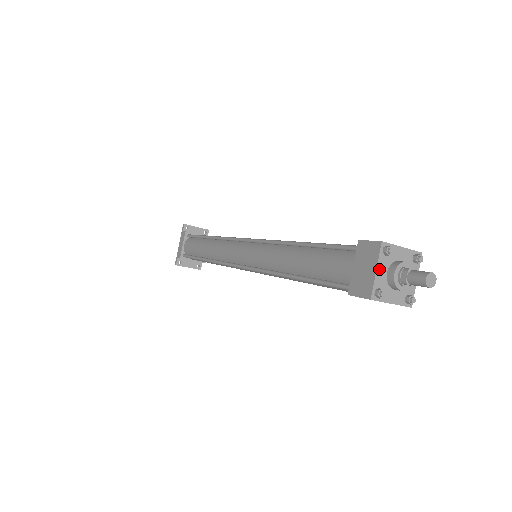
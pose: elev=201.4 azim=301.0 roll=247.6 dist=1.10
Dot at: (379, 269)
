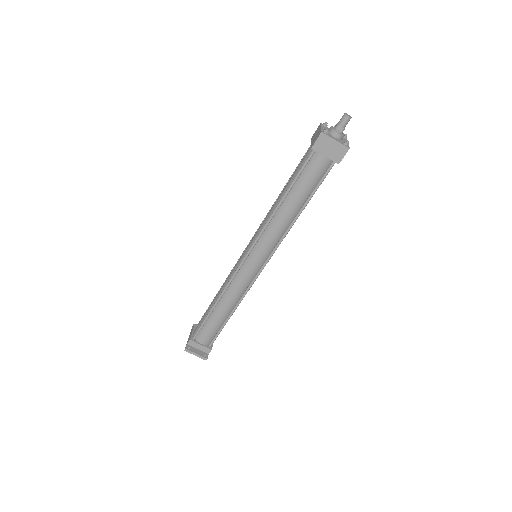
Dot at: (323, 128)
